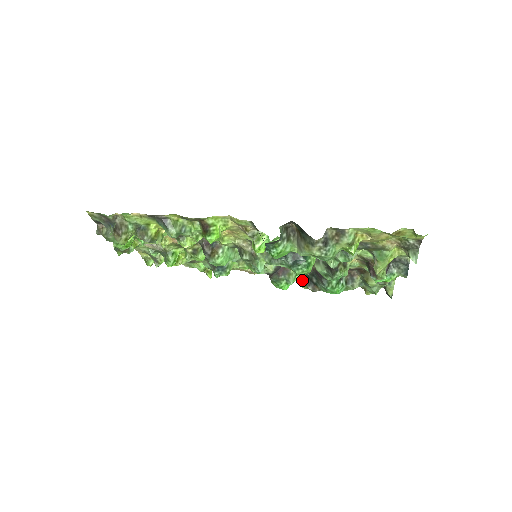
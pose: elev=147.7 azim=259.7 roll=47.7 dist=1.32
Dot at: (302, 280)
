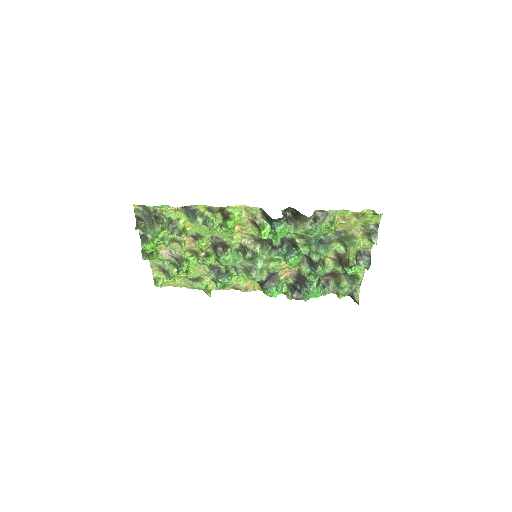
Dot at: (287, 292)
